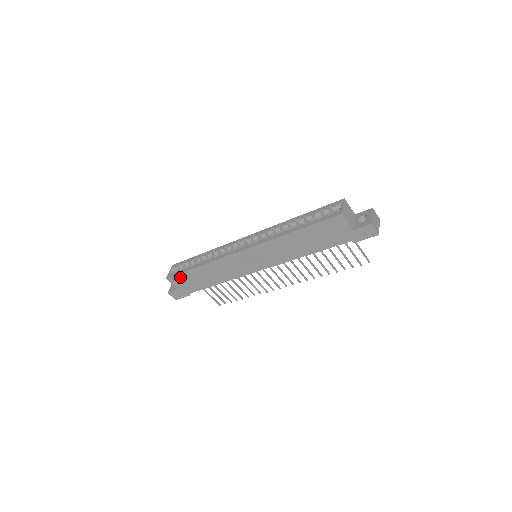
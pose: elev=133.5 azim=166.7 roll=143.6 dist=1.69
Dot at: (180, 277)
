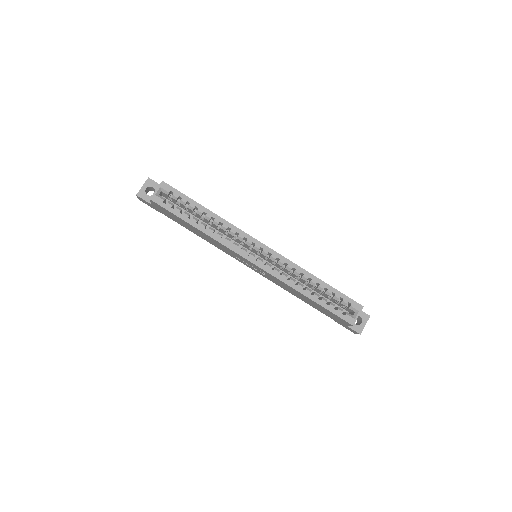
Dot at: (167, 211)
